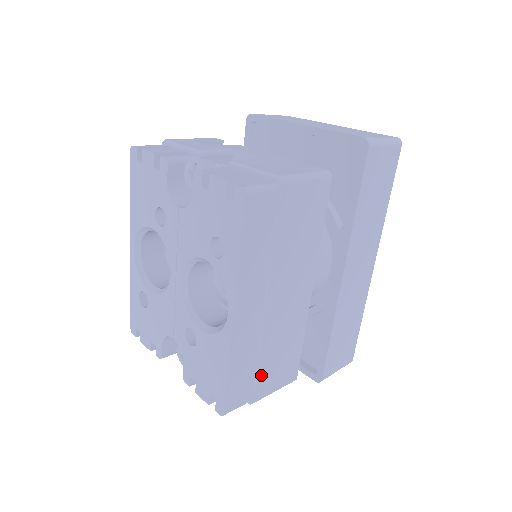
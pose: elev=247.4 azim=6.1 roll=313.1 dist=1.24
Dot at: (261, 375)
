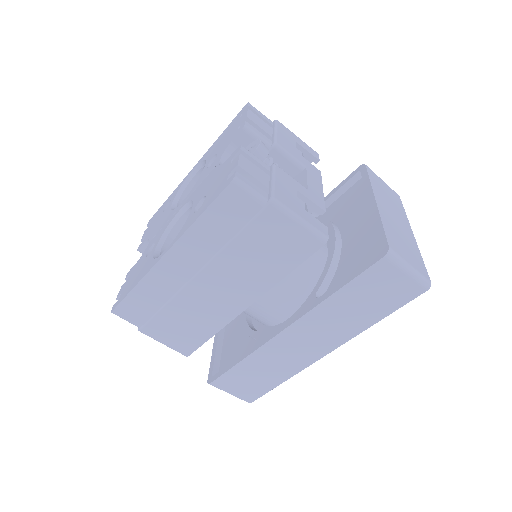
Dot at: (159, 320)
